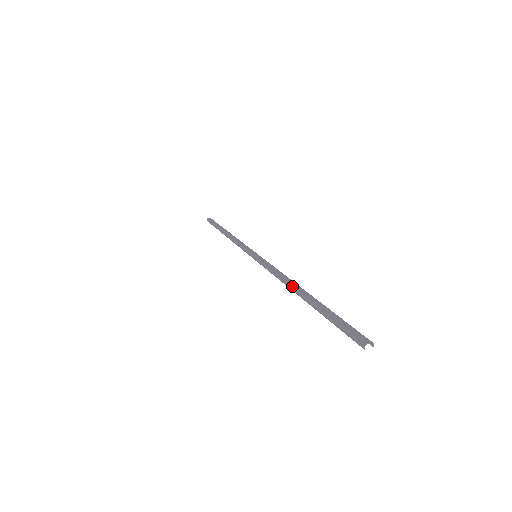
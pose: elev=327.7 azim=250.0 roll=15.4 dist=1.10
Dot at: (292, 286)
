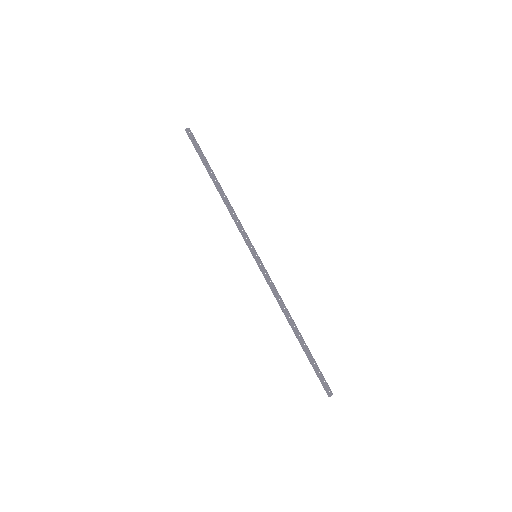
Dot at: (290, 322)
